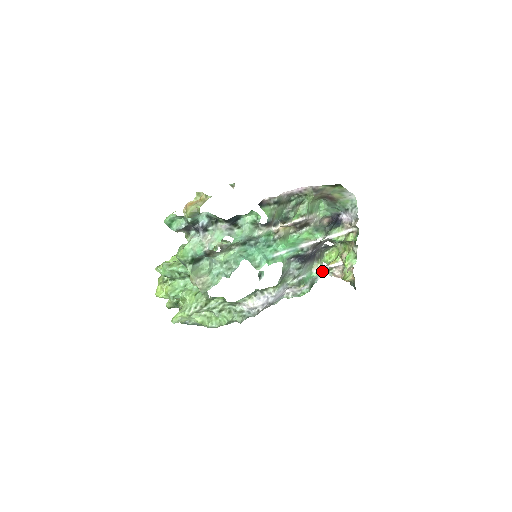
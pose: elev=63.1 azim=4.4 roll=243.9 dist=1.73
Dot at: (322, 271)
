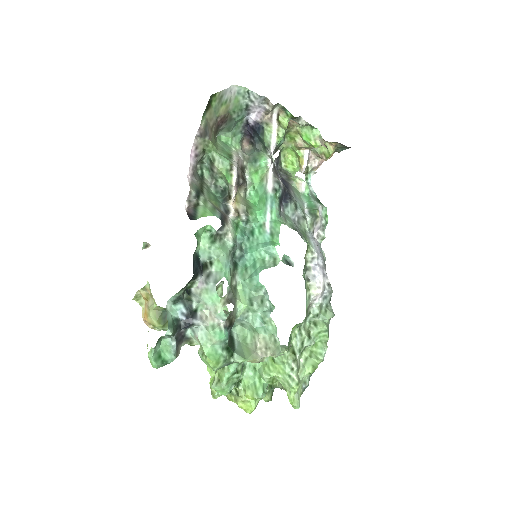
Dot at: occluded
